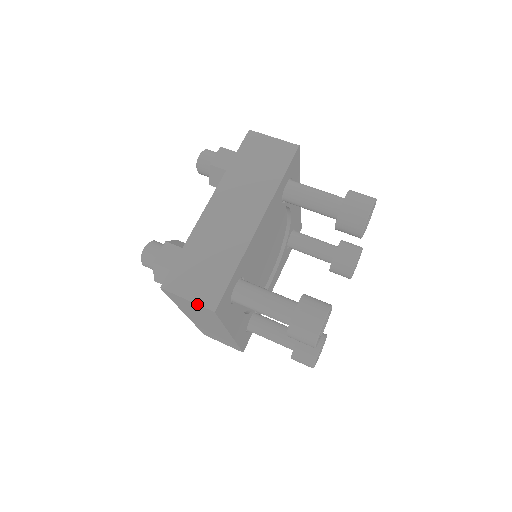
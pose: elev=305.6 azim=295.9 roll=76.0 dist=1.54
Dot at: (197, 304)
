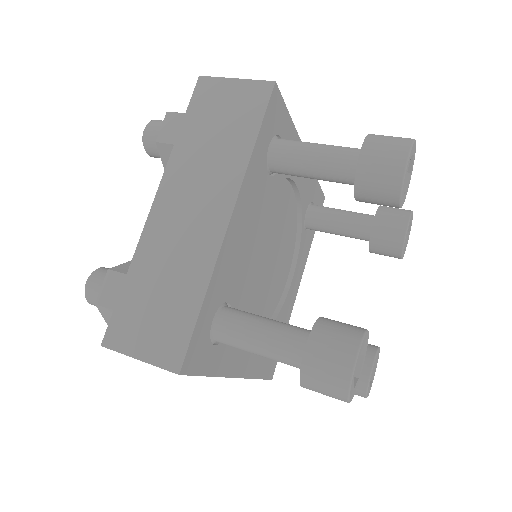
Dot at: (153, 365)
